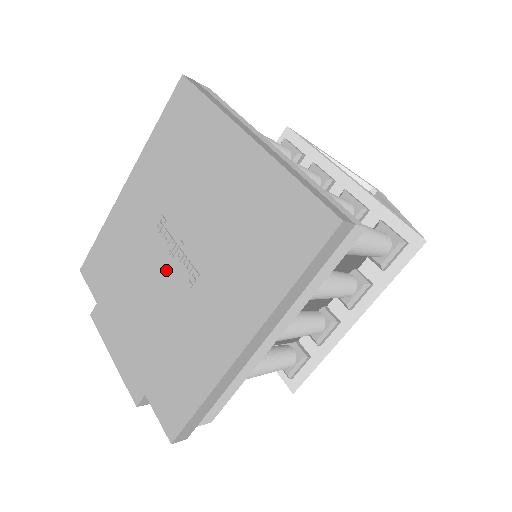
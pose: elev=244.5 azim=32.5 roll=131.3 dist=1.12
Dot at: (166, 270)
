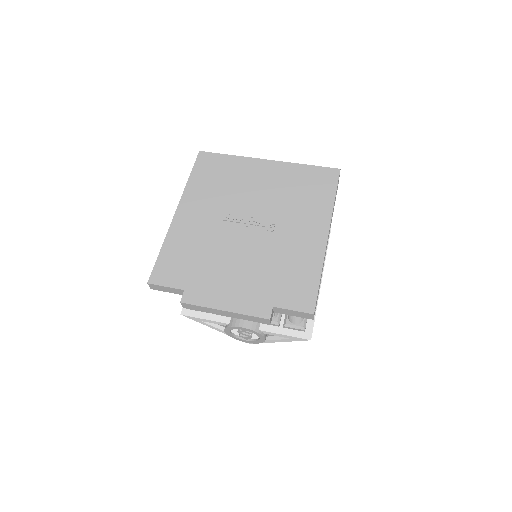
Dot at: (247, 235)
